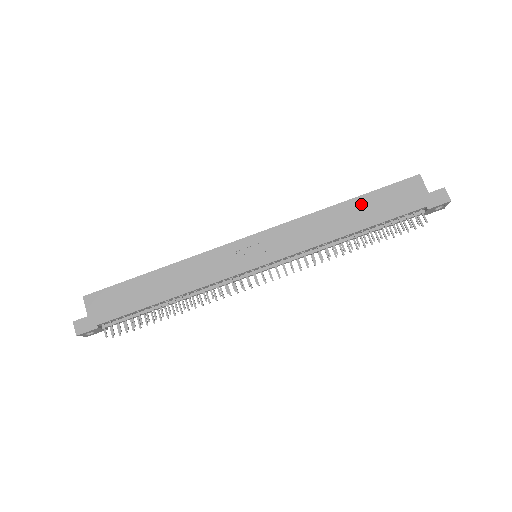
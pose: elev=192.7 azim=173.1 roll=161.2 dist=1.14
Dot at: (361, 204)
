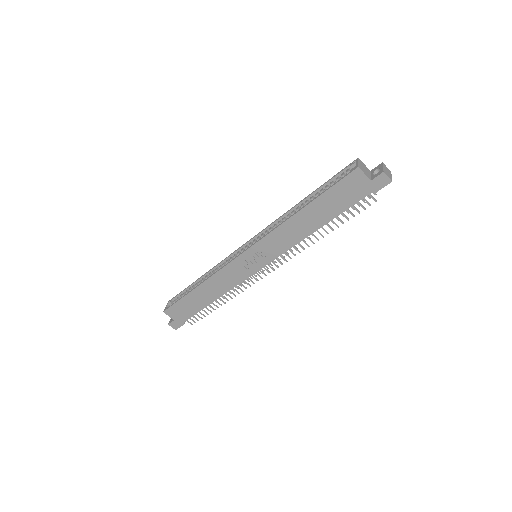
Dot at: (317, 206)
